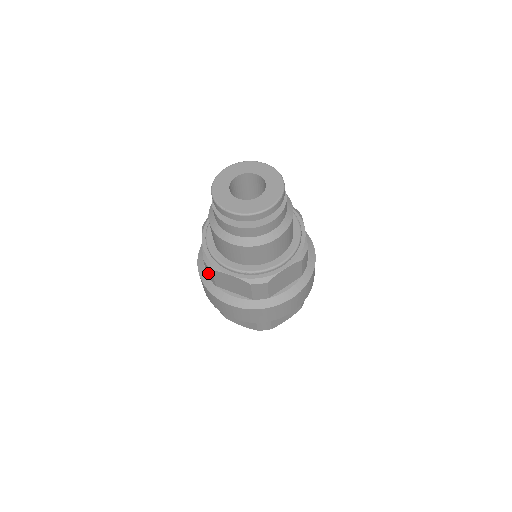
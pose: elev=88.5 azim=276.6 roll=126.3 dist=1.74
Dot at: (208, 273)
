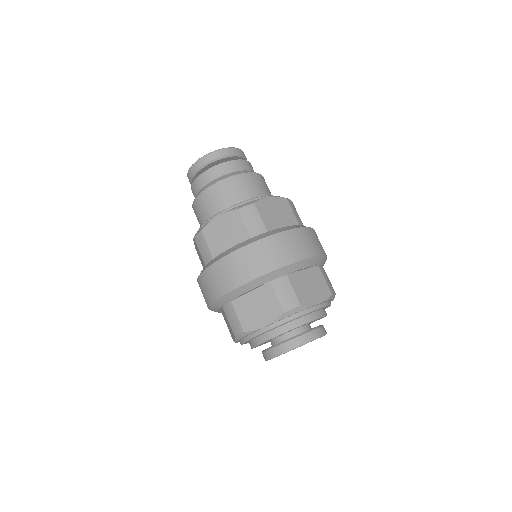
Dot at: (202, 252)
